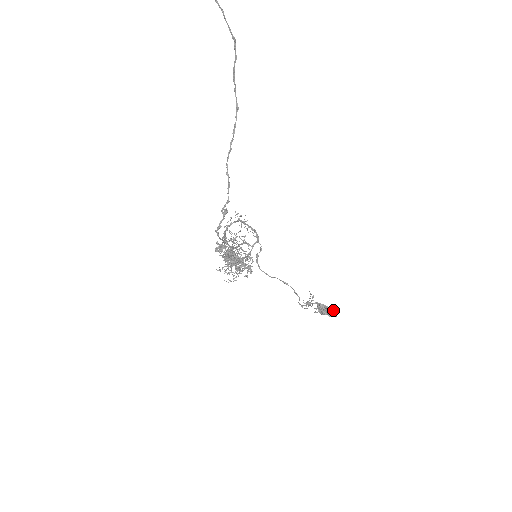
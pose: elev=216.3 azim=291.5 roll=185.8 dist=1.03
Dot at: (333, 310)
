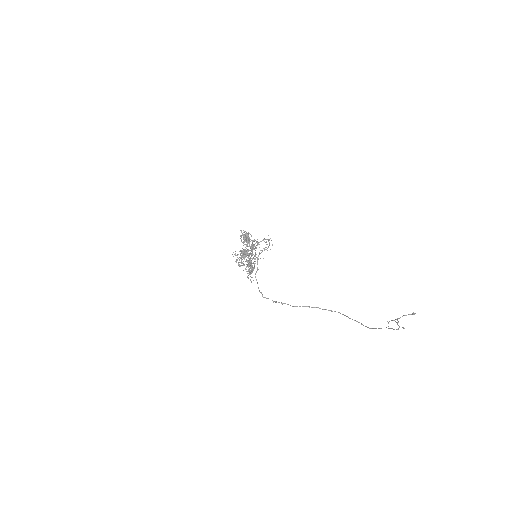
Dot at: occluded
